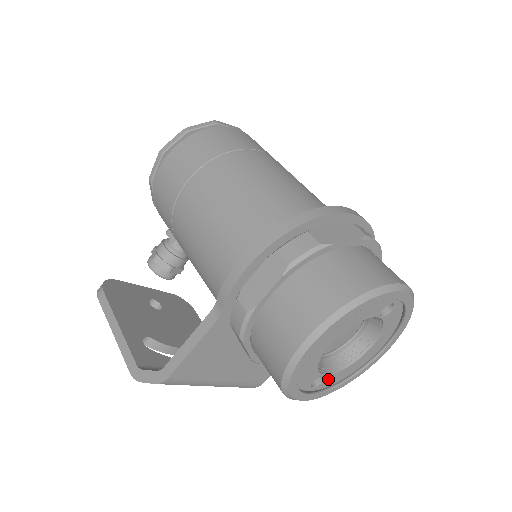
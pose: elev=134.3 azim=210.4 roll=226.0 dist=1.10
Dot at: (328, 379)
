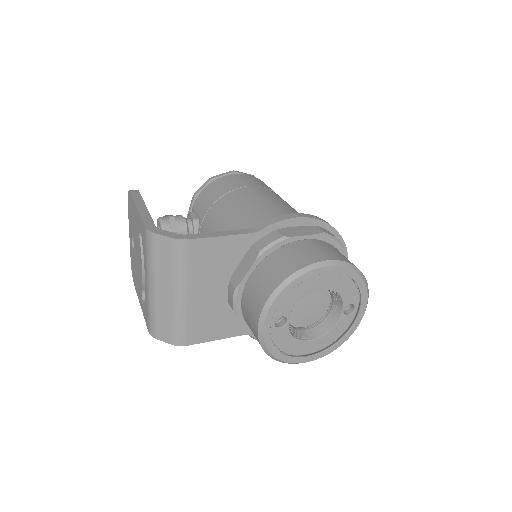
Dot at: (282, 332)
